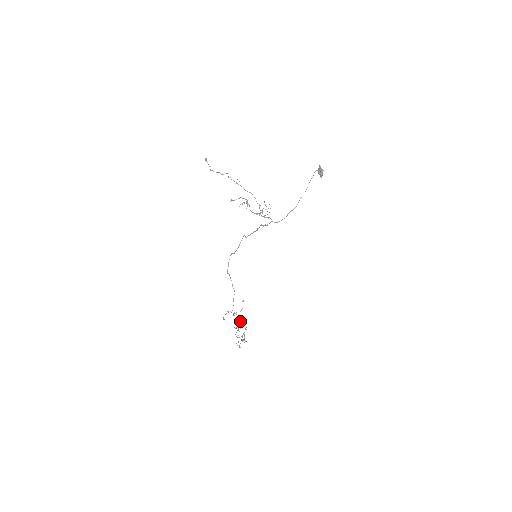
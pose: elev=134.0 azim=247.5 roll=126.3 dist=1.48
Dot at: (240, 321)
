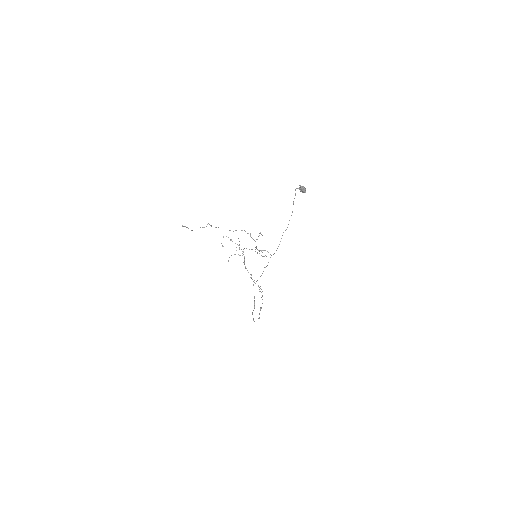
Dot at: (242, 253)
